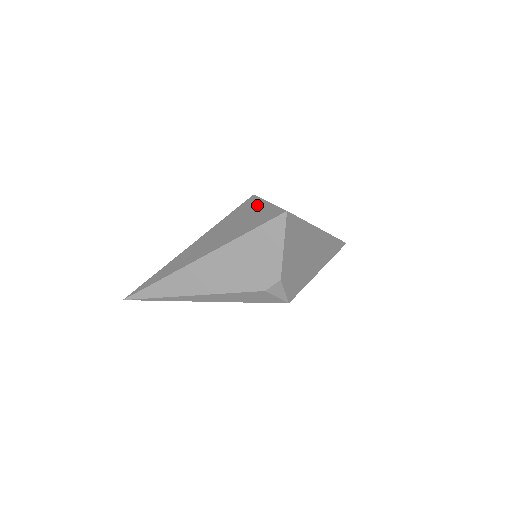
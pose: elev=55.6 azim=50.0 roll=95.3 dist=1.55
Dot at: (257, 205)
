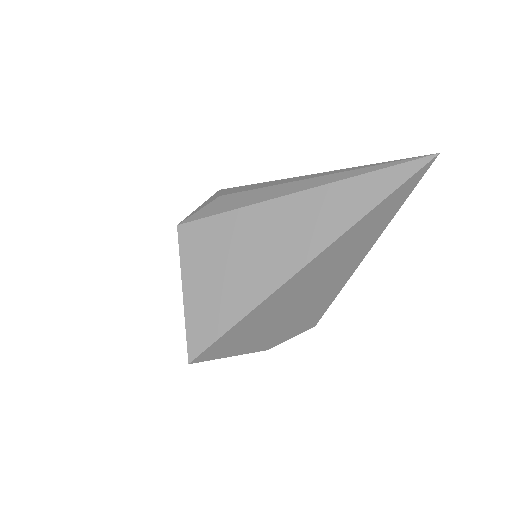
Dot at: occluded
